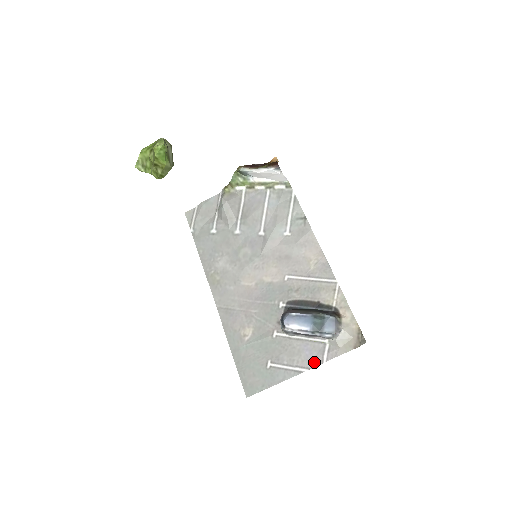
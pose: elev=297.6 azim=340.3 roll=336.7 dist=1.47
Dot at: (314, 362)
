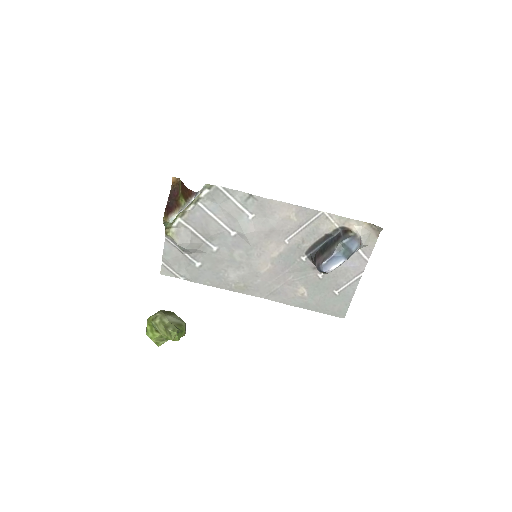
Dot at: (362, 266)
